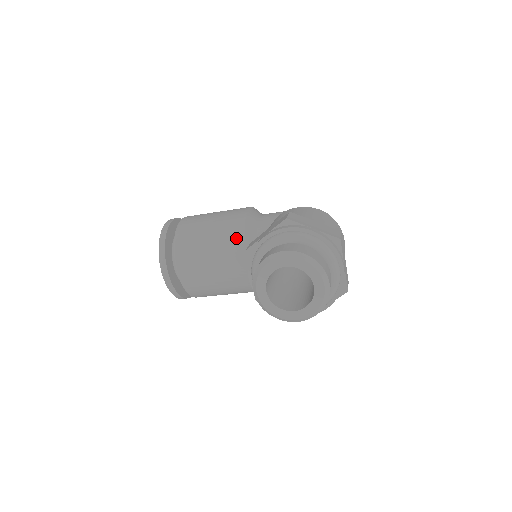
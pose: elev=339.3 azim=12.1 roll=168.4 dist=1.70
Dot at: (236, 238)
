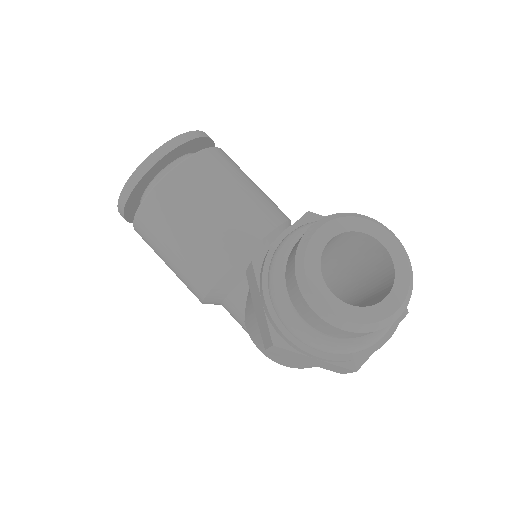
Dot at: (274, 214)
